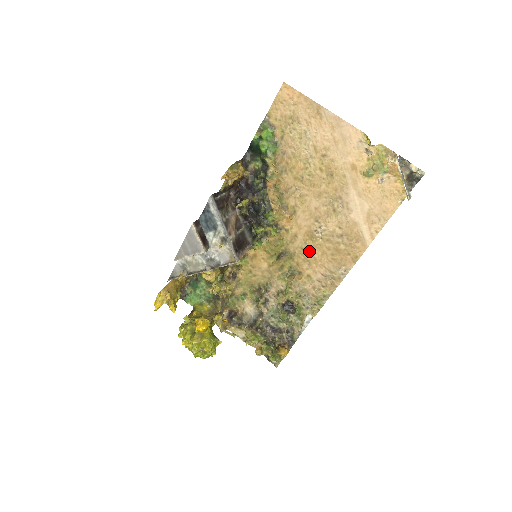
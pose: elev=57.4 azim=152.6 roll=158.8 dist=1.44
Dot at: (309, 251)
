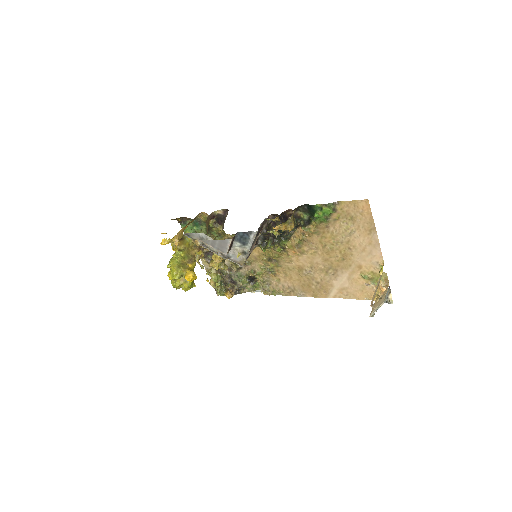
Dot at: (292, 272)
